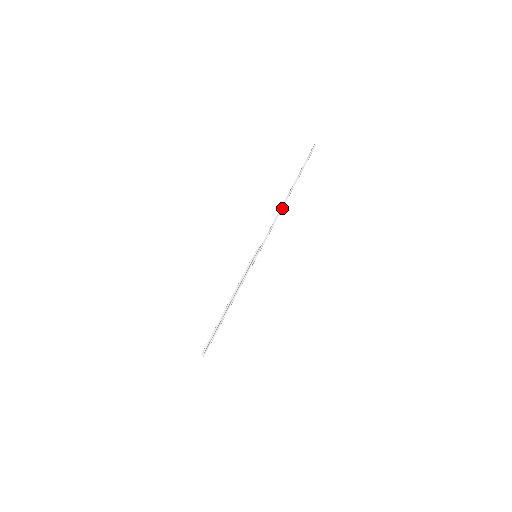
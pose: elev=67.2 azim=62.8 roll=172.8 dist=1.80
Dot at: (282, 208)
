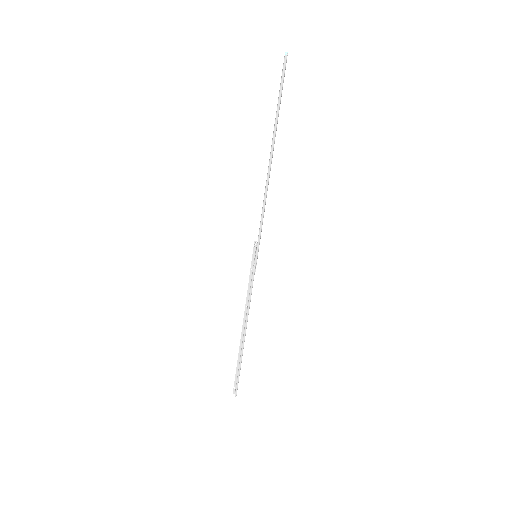
Dot at: (268, 176)
